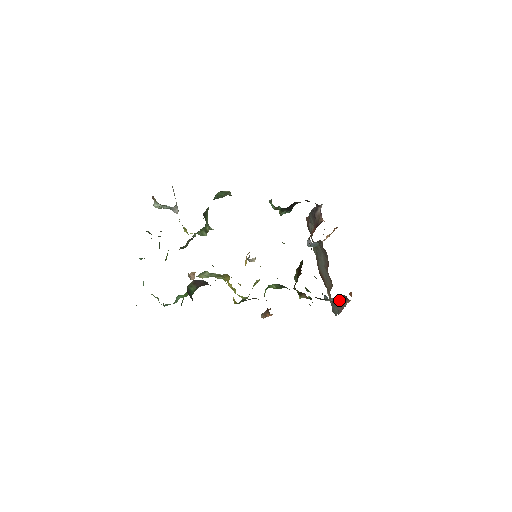
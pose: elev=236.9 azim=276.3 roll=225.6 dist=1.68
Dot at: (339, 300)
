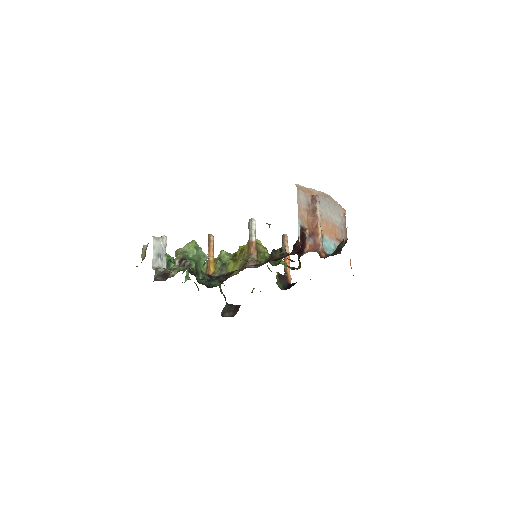
Dot at: occluded
